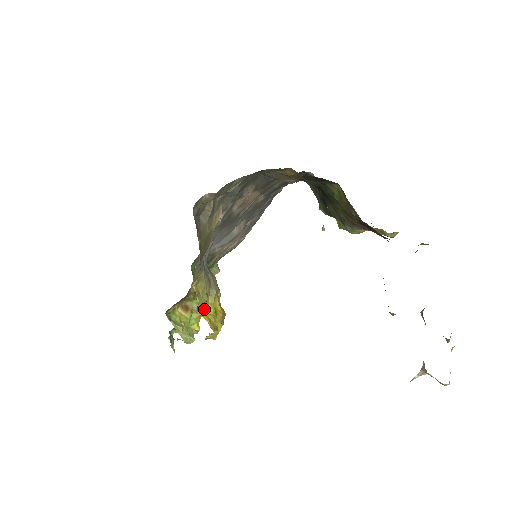
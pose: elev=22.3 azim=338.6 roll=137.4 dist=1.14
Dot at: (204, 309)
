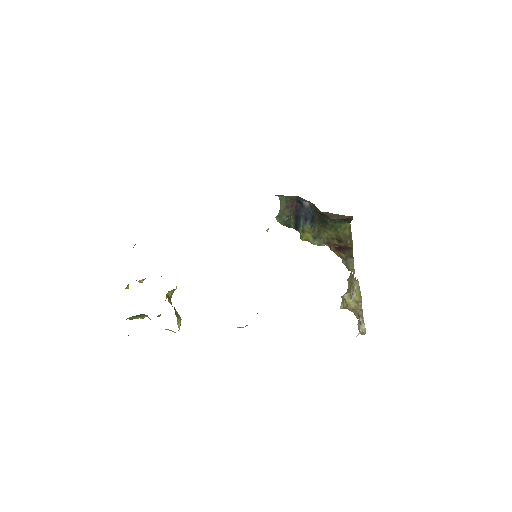
Dot at: occluded
